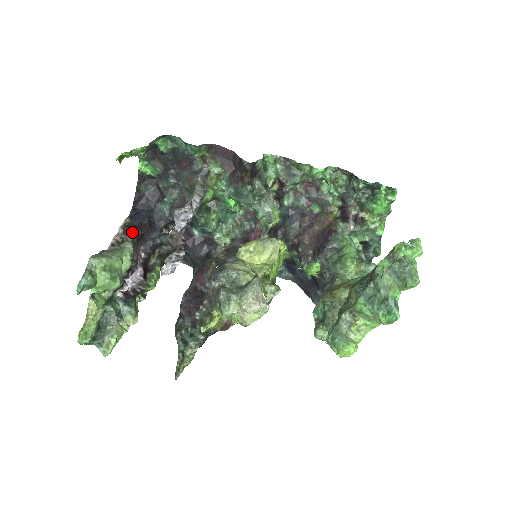
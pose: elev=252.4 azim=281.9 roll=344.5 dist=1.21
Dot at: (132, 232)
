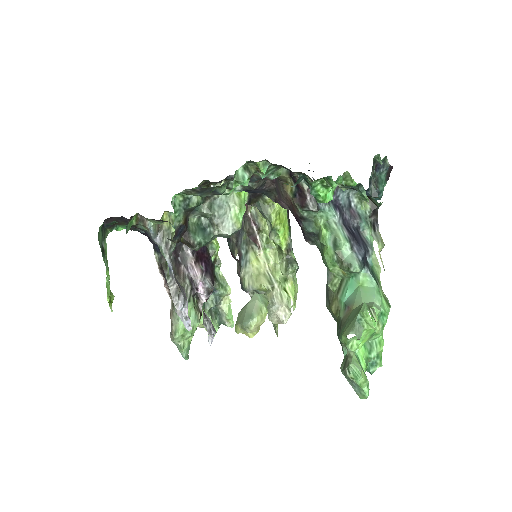
Dot at: occluded
